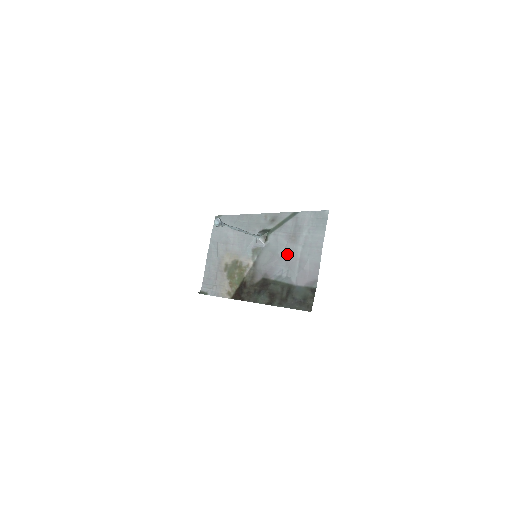
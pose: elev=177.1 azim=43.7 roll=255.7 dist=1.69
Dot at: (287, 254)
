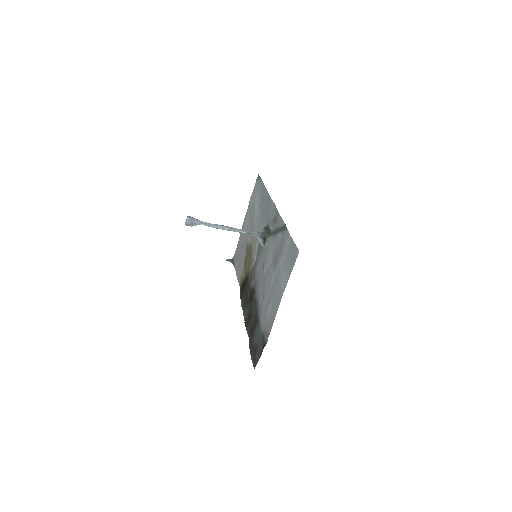
Dot at: (267, 277)
